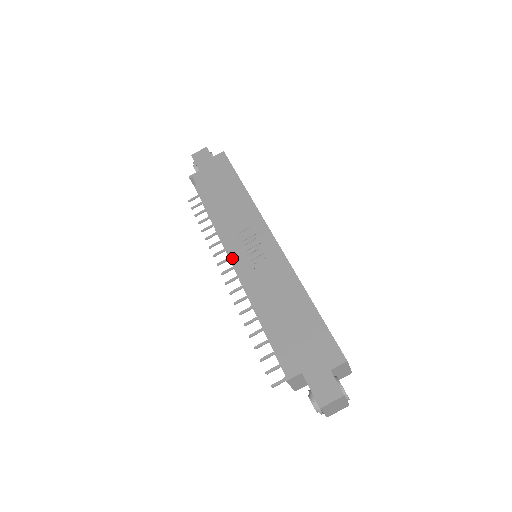
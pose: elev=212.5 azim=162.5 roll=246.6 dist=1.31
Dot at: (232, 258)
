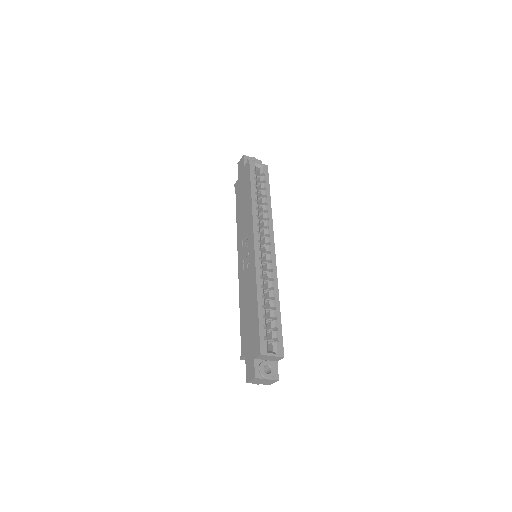
Dot at: (238, 261)
